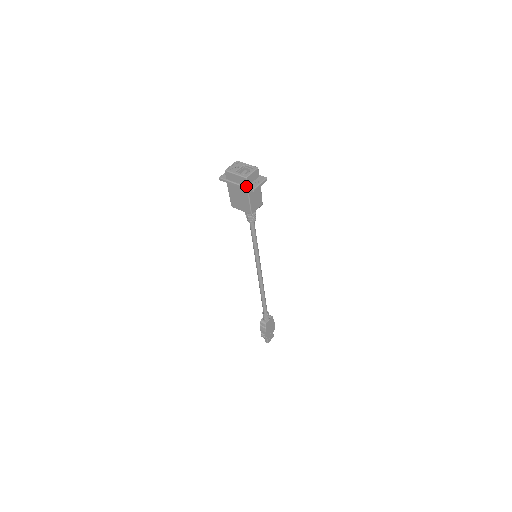
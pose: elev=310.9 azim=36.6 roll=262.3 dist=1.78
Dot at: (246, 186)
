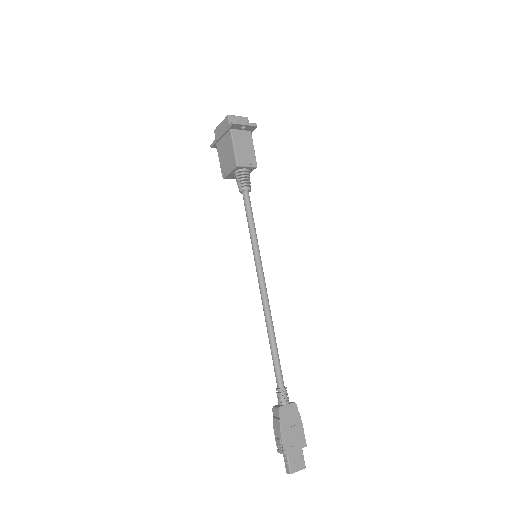
Dot at: (229, 126)
